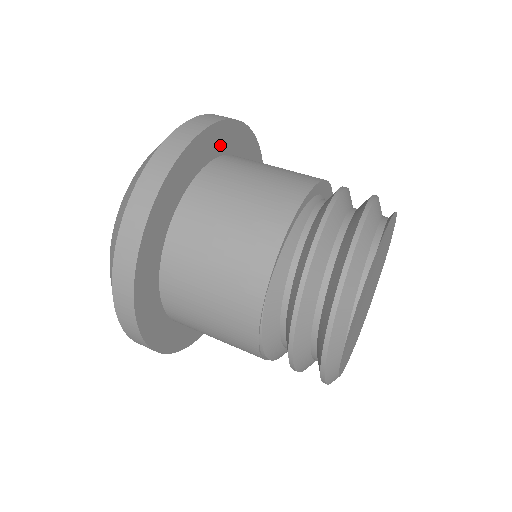
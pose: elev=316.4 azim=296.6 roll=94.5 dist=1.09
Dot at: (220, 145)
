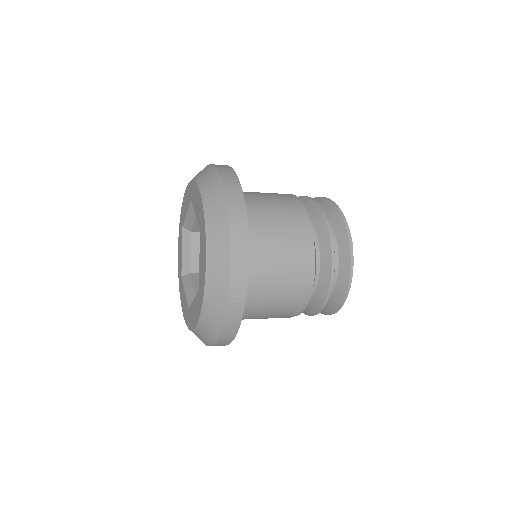
Dot at: occluded
